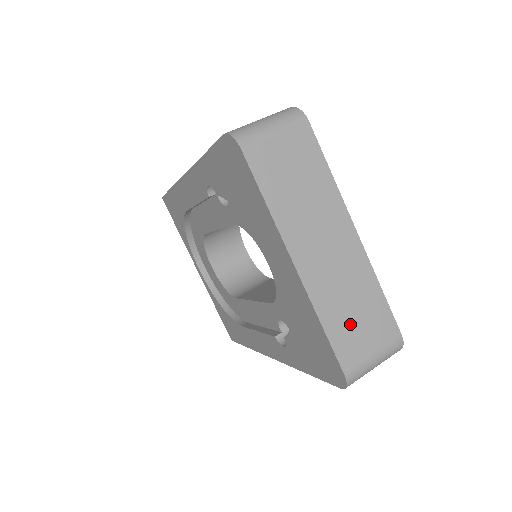
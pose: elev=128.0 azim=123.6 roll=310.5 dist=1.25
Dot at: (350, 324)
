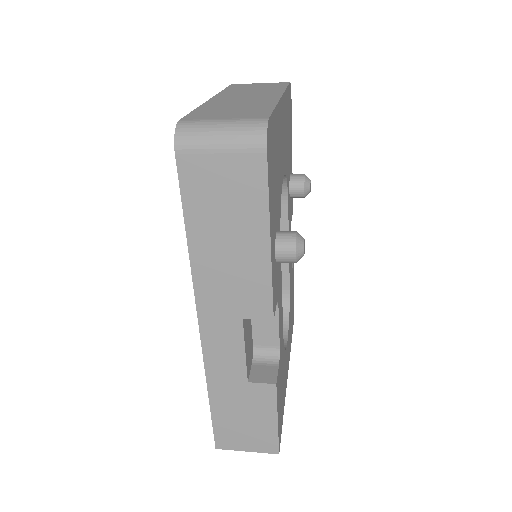
Dot at: (221, 111)
